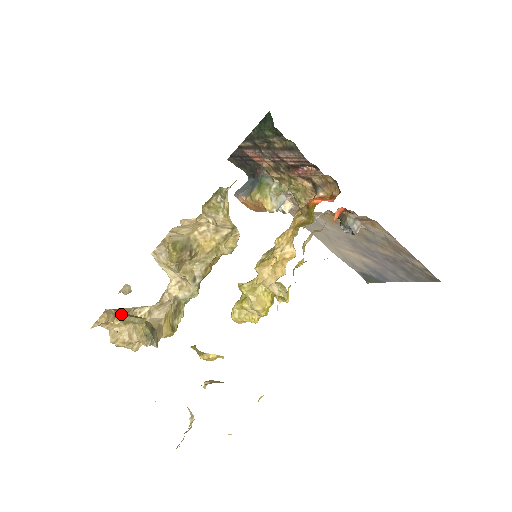
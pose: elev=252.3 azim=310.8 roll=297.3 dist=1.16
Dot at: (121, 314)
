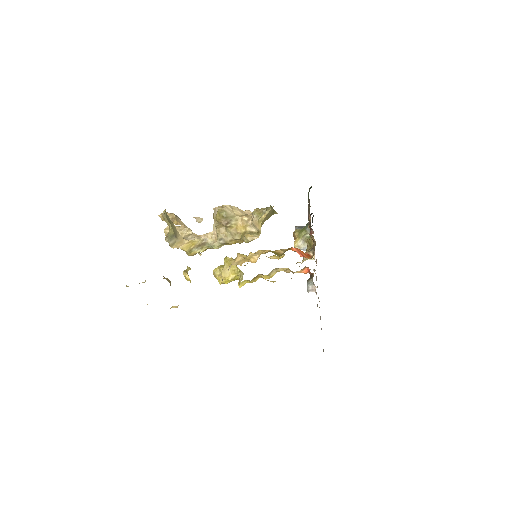
Dot at: (164, 213)
